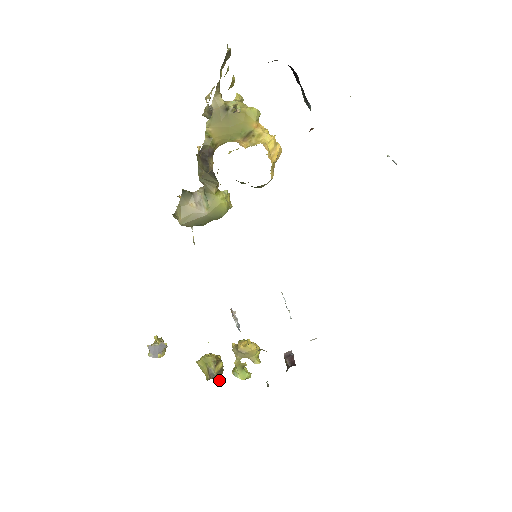
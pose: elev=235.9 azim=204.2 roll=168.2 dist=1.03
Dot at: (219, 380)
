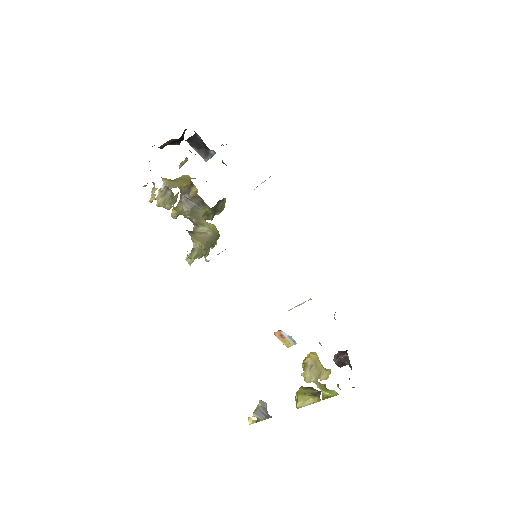
Dot at: occluded
